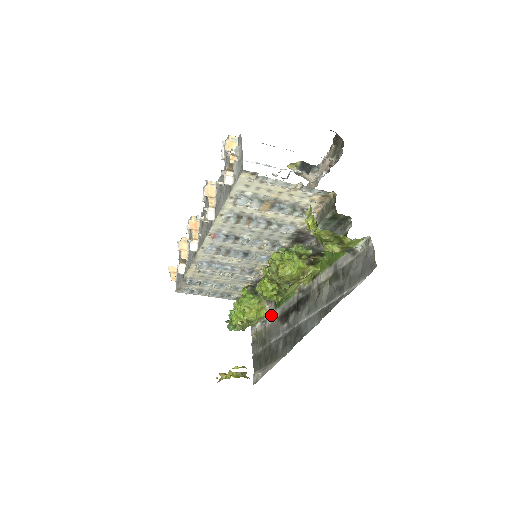
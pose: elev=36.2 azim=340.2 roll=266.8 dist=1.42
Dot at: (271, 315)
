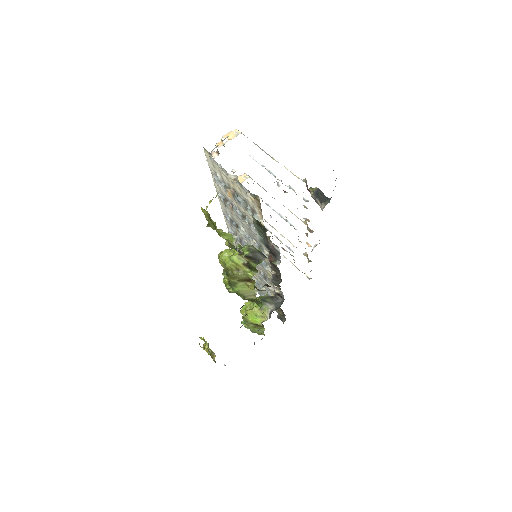
Dot at: occluded
